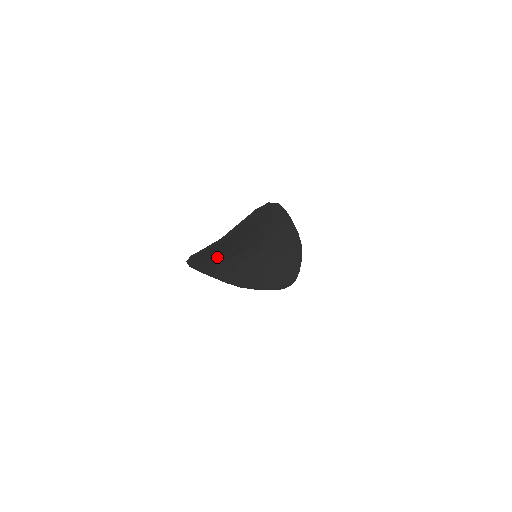
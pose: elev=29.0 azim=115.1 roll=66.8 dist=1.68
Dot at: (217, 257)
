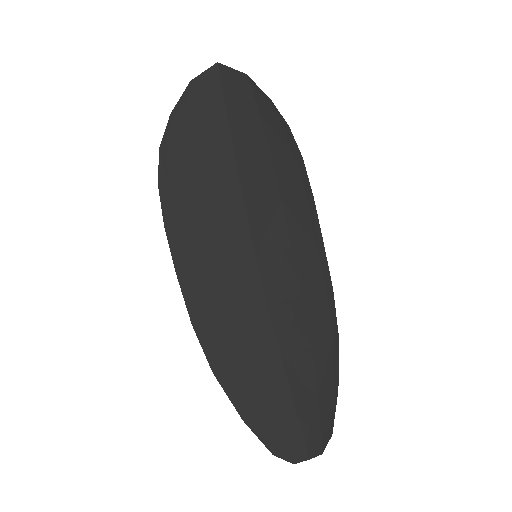
Dot at: (200, 175)
